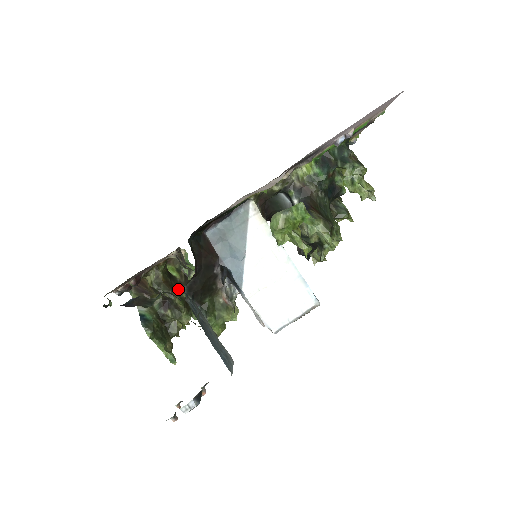
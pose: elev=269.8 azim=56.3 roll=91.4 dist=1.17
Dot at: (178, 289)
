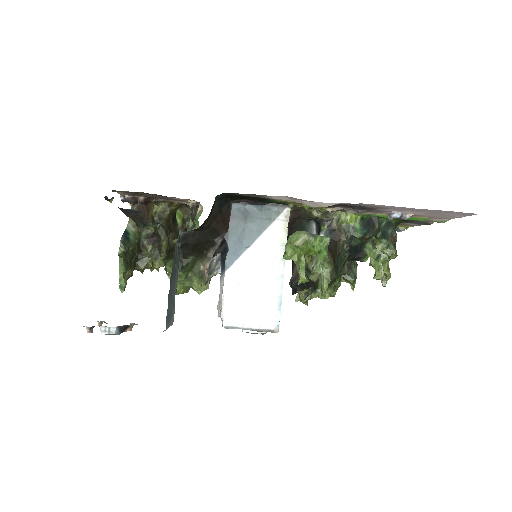
Dot at: (172, 235)
